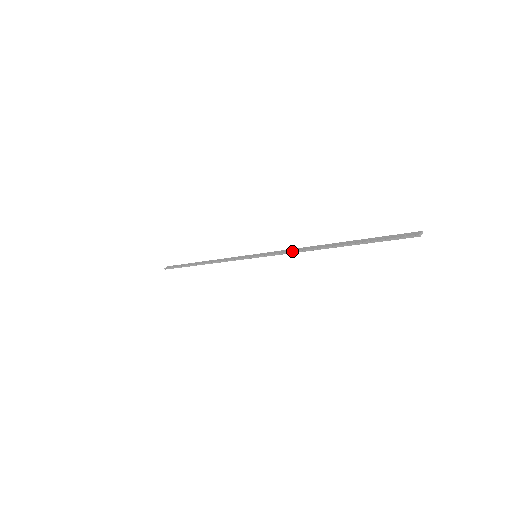
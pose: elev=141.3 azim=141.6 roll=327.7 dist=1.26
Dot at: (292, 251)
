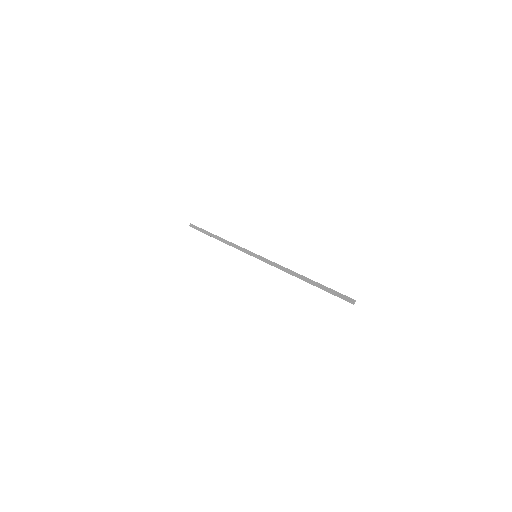
Dot at: (280, 269)
